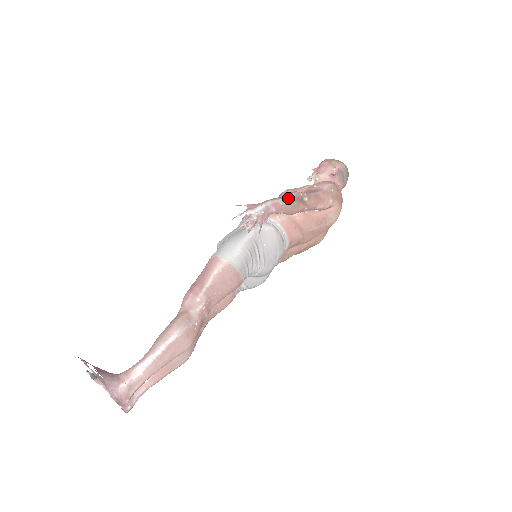
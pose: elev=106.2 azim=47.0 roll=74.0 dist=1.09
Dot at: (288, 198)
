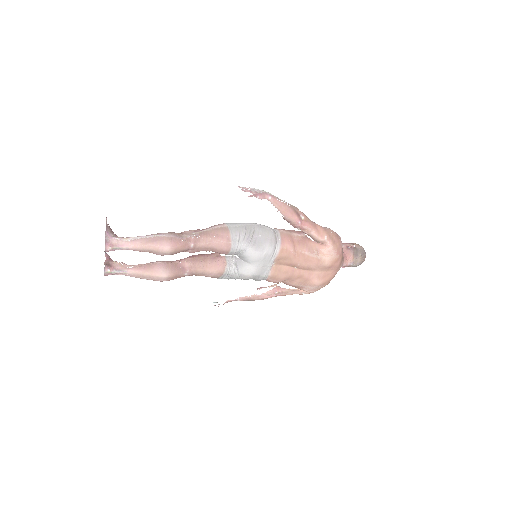
Dot at: (286, 202)
